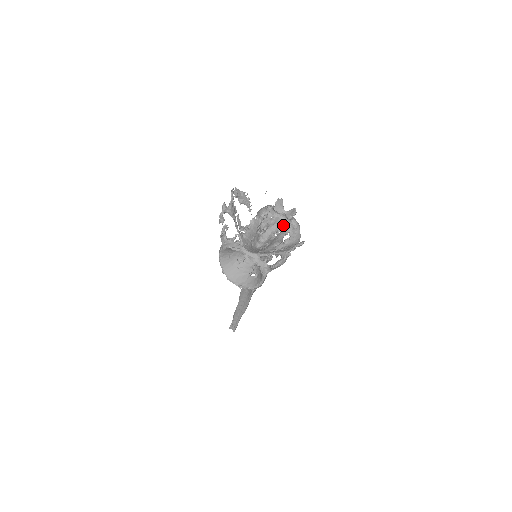
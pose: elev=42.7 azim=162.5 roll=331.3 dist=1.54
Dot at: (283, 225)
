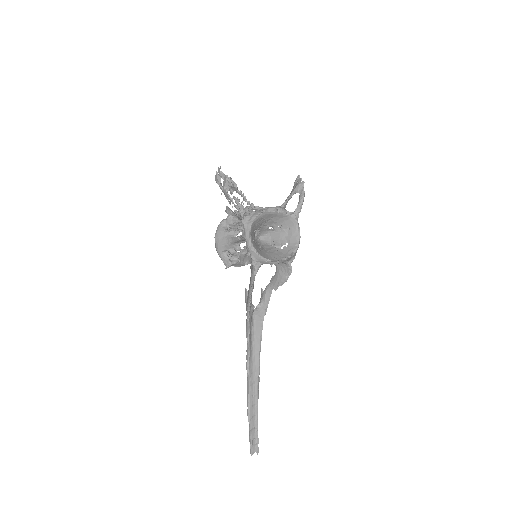
Dot at: occluded
